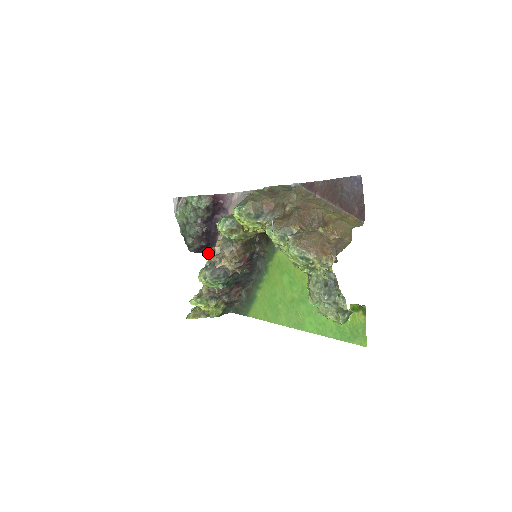
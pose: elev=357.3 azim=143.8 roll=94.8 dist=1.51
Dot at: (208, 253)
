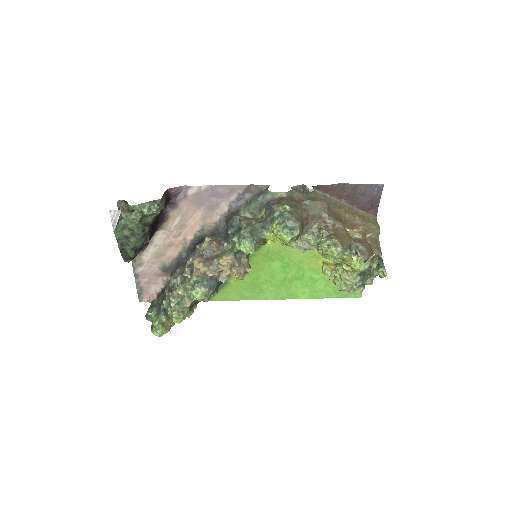
Dot at: occluded
